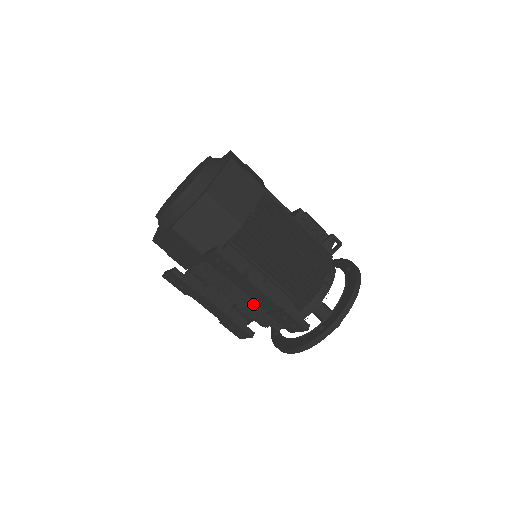
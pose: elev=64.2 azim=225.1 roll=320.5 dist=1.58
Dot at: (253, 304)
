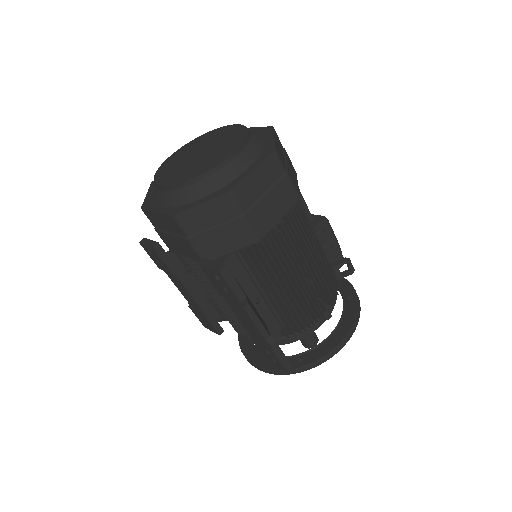
Dot at: occluded
